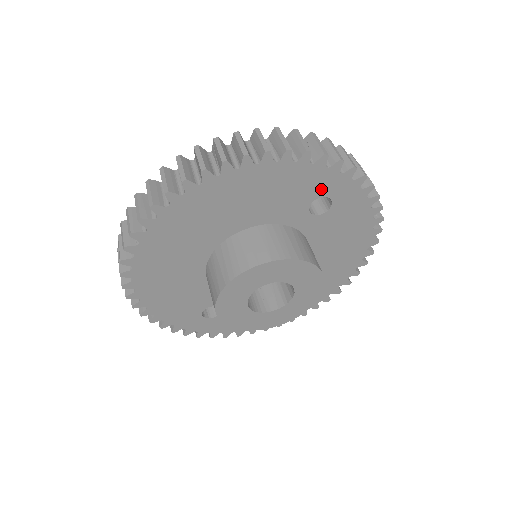
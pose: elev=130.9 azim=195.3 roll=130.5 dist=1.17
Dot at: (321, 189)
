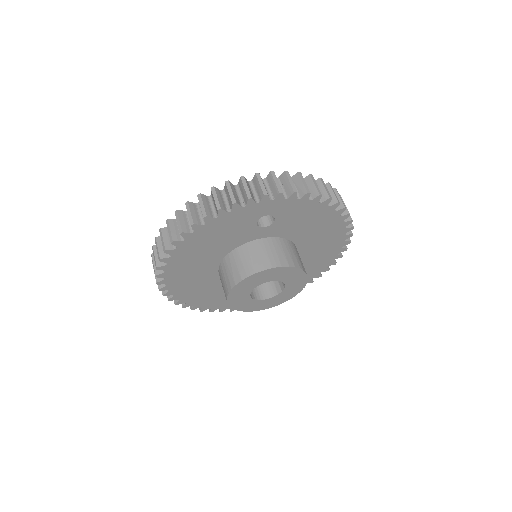
Dot at: (254, 216)
